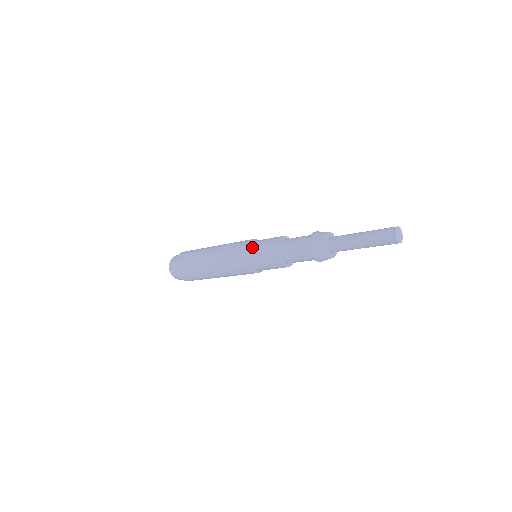
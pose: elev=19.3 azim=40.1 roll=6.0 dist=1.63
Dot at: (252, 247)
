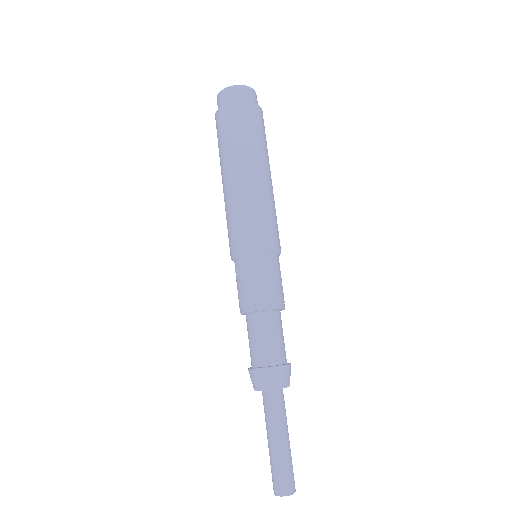
Dot at: (237, 267)
